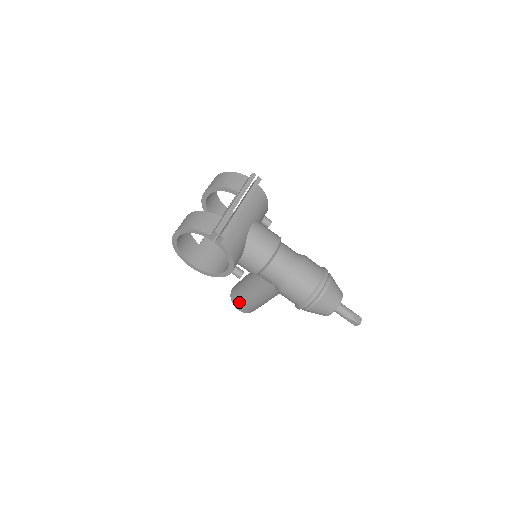
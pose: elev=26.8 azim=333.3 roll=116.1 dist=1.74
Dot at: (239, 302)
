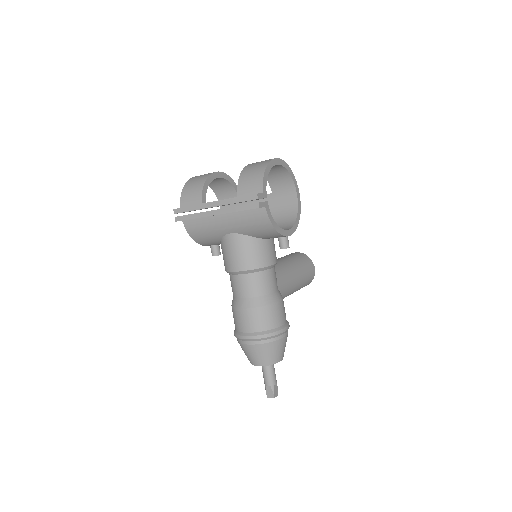
Dot at: occluded
